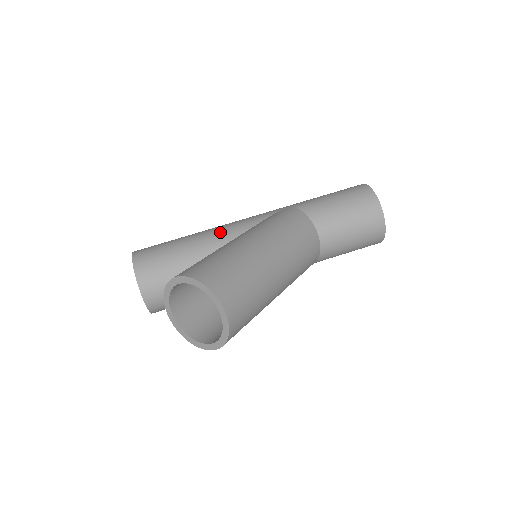
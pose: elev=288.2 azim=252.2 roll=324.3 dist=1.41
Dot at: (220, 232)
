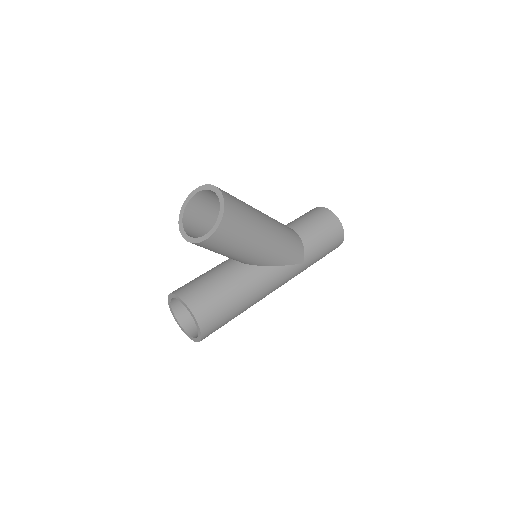
Dot at: occluded
